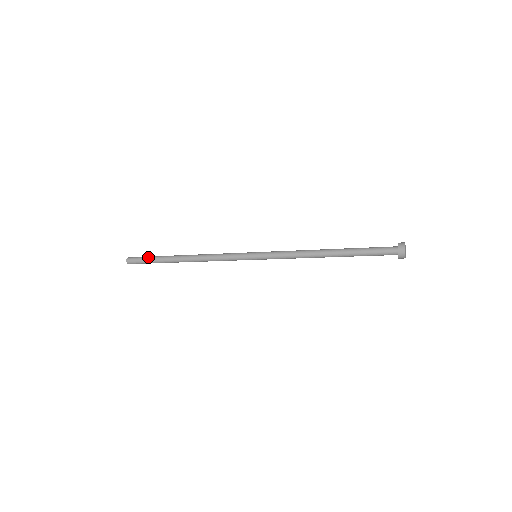
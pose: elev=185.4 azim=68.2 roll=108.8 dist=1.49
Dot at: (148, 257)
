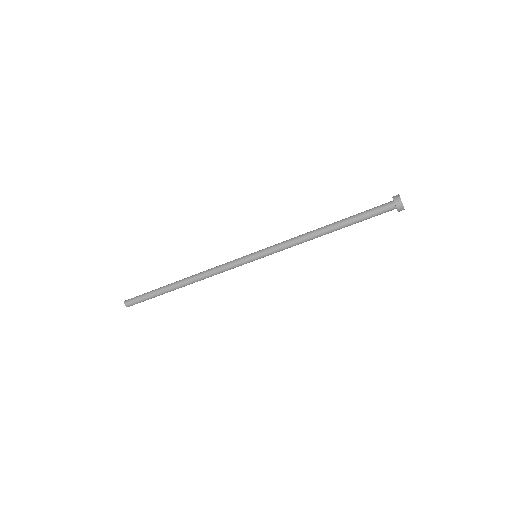
Dot at: (146, 294)
